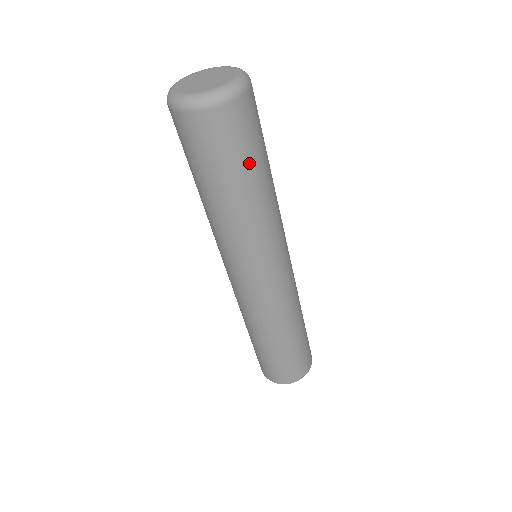
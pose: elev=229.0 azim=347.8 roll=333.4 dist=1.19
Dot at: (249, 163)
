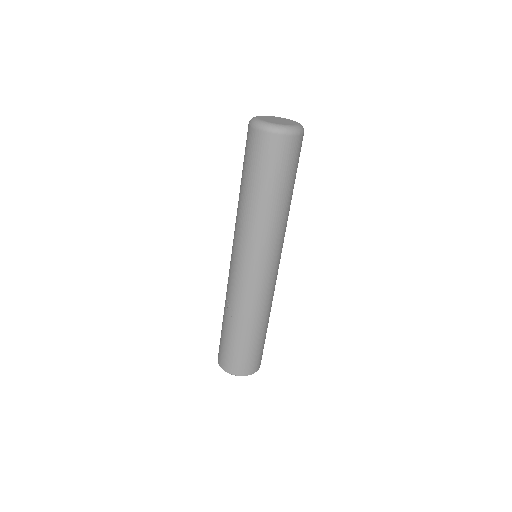
Dot at: (276, 179)
